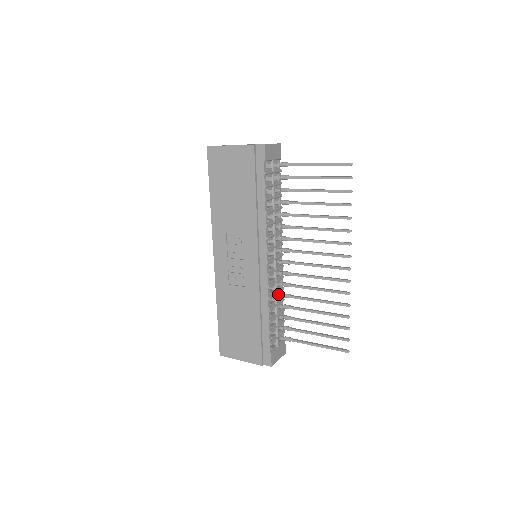
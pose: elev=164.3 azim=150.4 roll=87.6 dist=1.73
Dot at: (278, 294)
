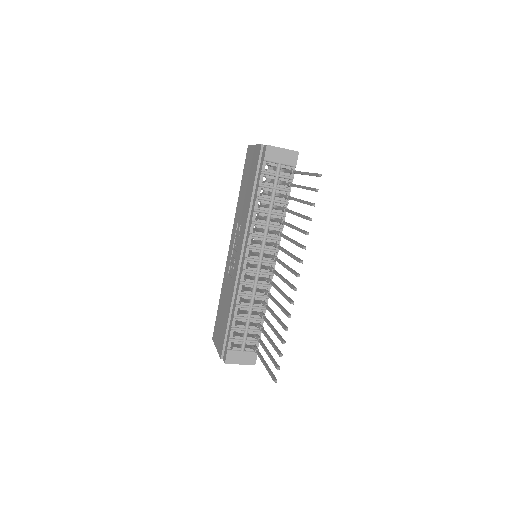
Dot at: (258, 299)
